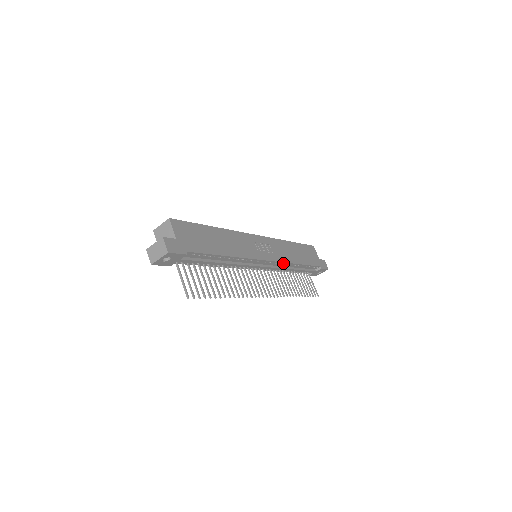
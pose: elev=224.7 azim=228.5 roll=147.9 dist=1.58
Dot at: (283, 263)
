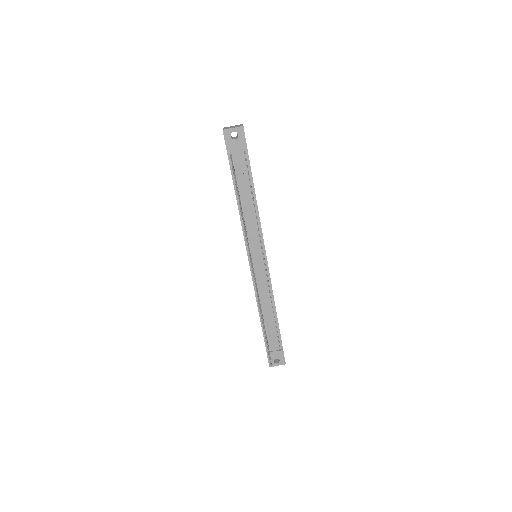
Dot at: (270, 285)
